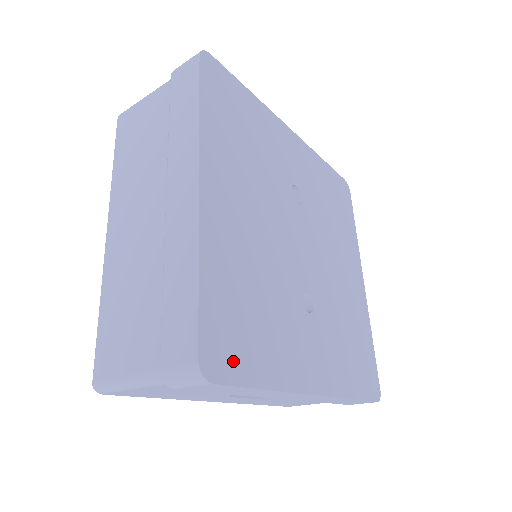
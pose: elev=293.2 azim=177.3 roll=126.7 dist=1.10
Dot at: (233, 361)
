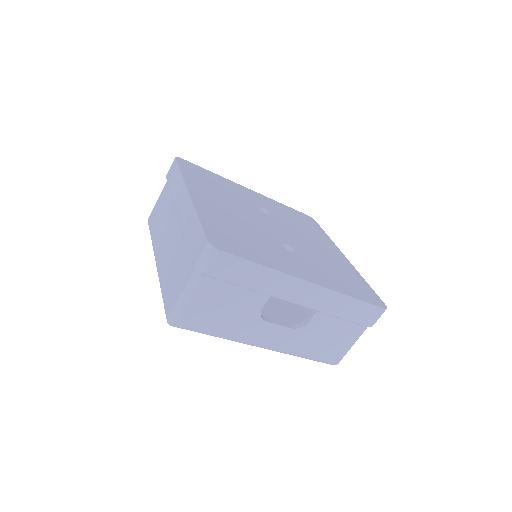
Dot at: (233, 248)
